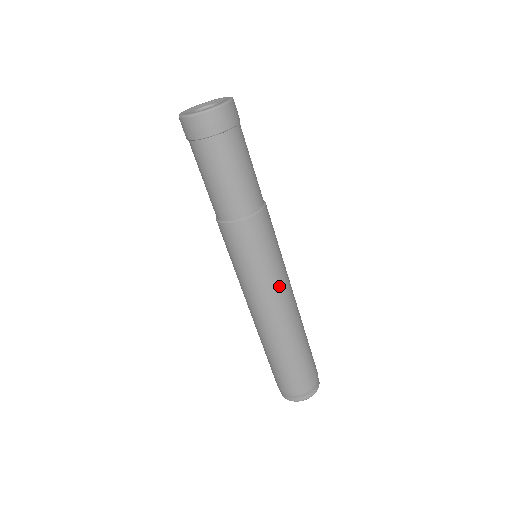
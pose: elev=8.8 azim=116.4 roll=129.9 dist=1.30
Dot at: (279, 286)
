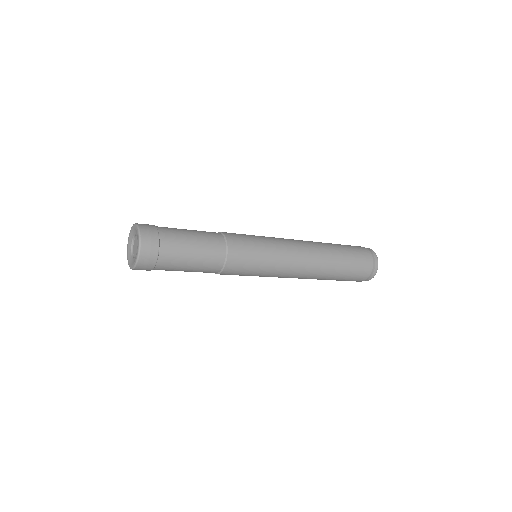
Dot at: (283, 270)
